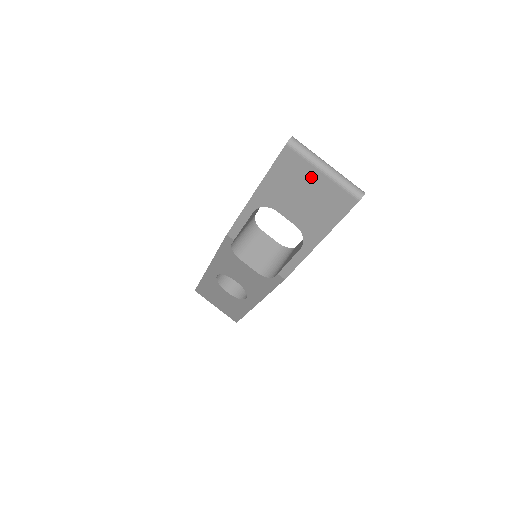
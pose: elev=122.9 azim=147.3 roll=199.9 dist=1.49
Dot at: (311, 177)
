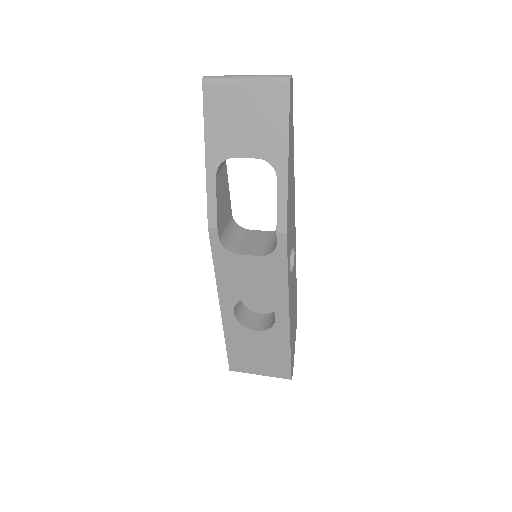
Dot at: (239, 95)
